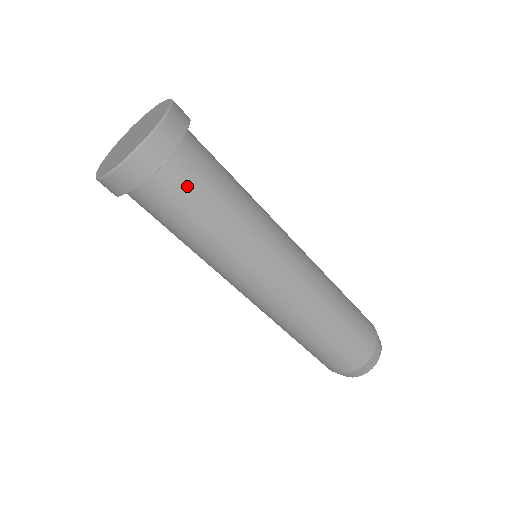
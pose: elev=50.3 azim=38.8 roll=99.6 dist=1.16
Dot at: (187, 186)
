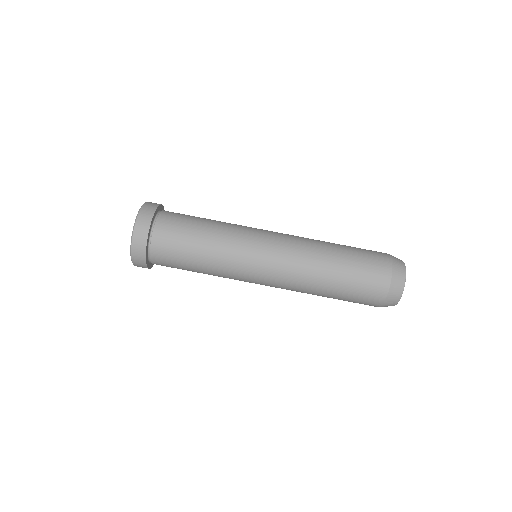
Dot at: (181, 214)
